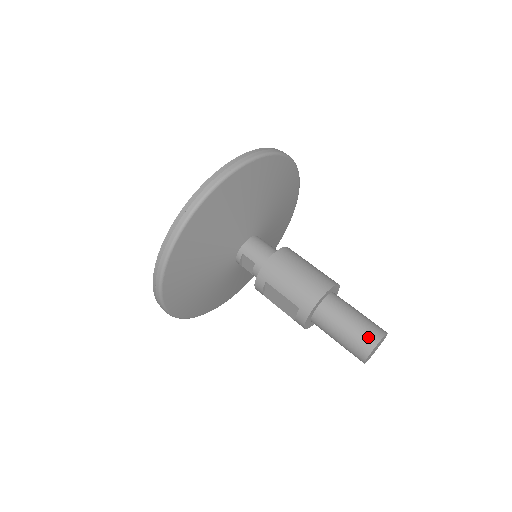
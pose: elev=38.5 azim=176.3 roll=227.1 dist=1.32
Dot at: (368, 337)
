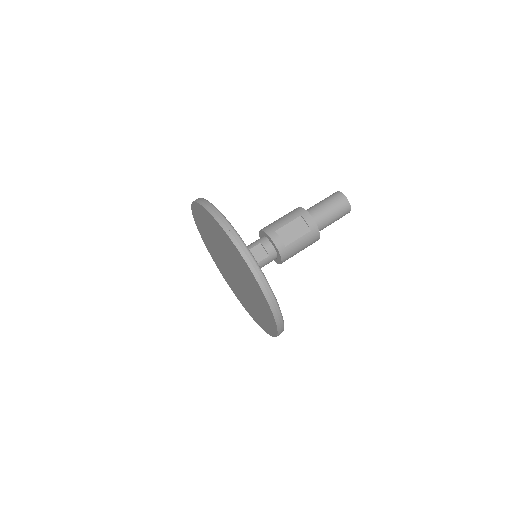
Dot at: (332, 194)
